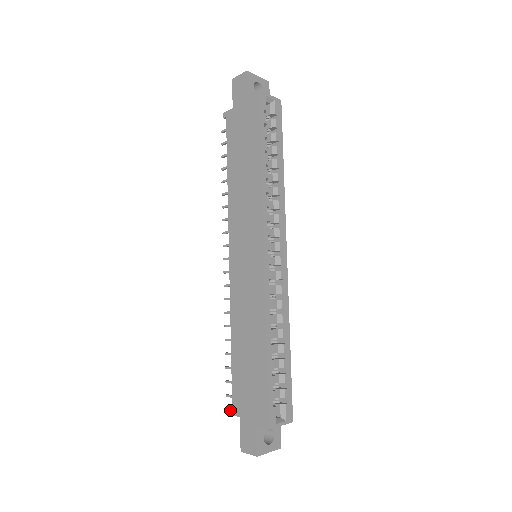
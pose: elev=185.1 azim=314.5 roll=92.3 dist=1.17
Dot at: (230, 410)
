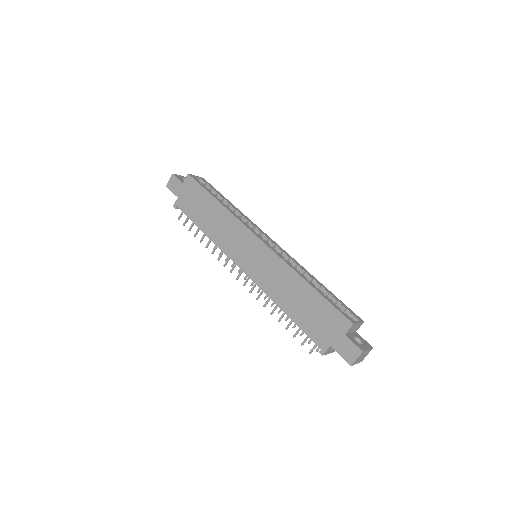
Dot at: (320, 352)
